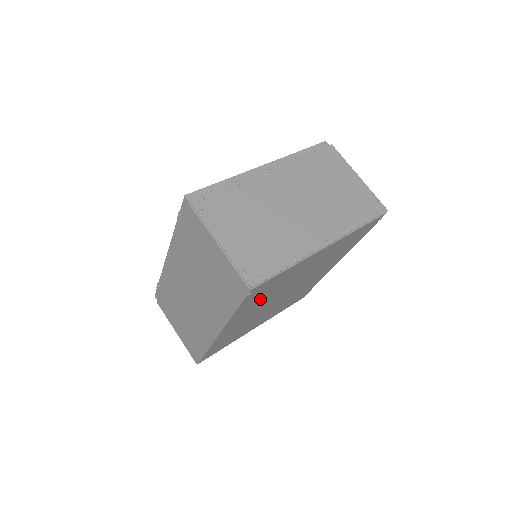
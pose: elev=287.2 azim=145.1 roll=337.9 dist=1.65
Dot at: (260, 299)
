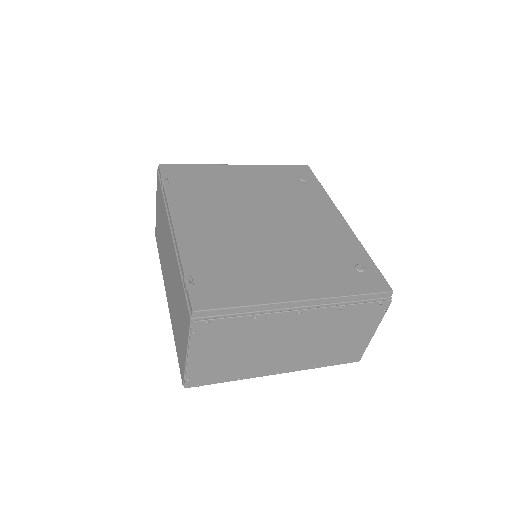
Dot at: occluded
